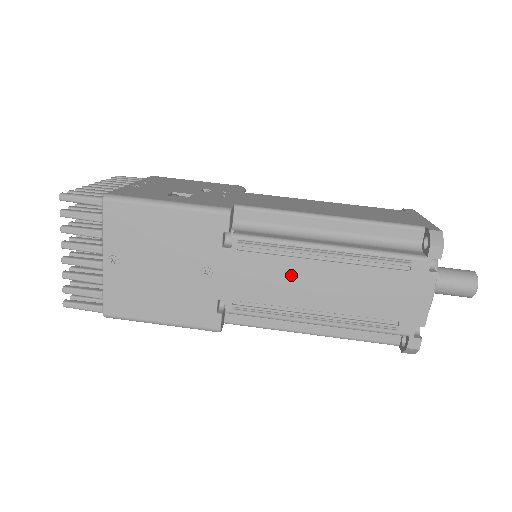
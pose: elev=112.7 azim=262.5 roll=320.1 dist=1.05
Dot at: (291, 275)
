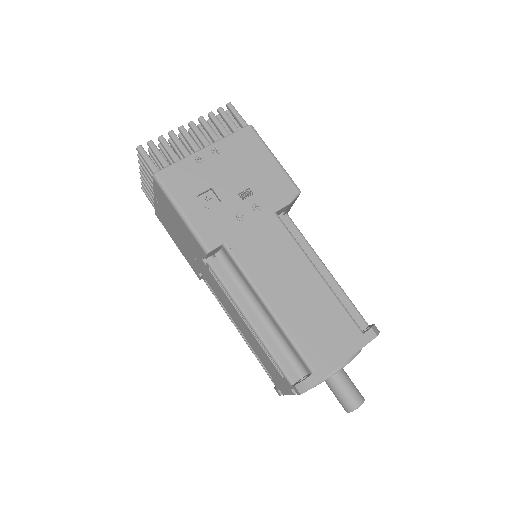
Dot at: (230, 306)
